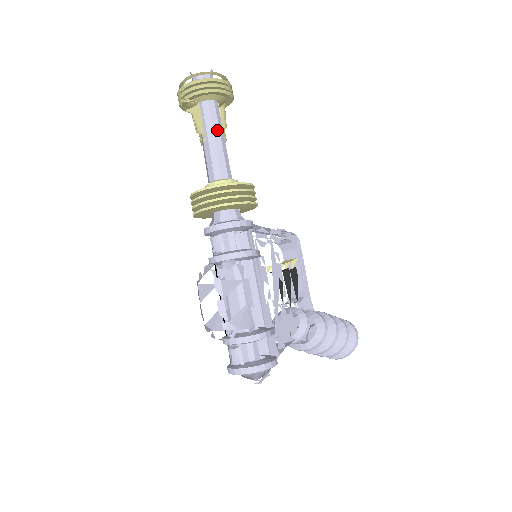
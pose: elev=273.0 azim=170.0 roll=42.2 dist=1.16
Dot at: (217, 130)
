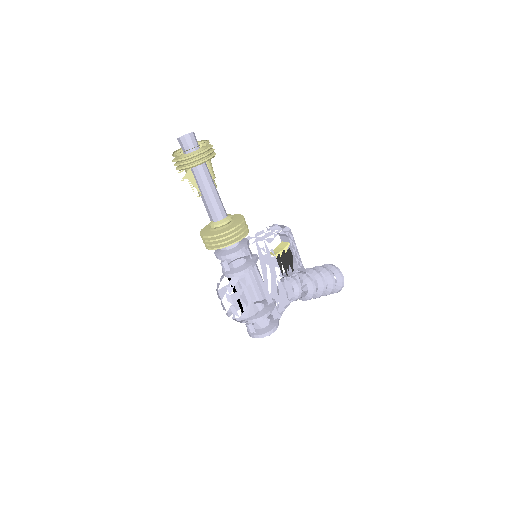
Dot at: (209, 177)
